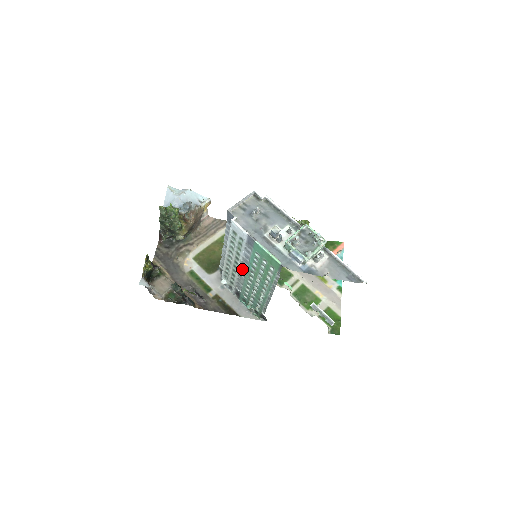
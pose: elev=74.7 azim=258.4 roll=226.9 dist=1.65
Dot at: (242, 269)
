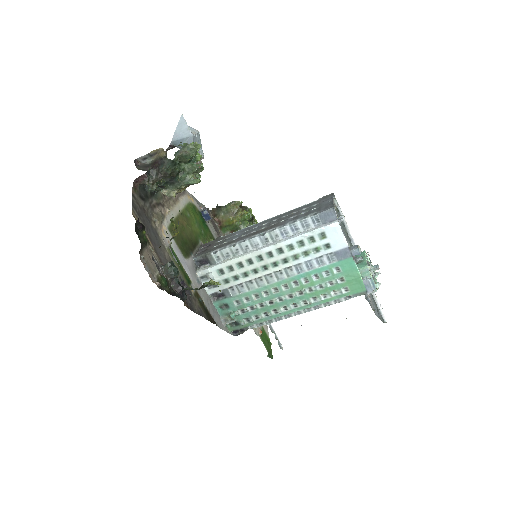
Dot at: (276, 274)
